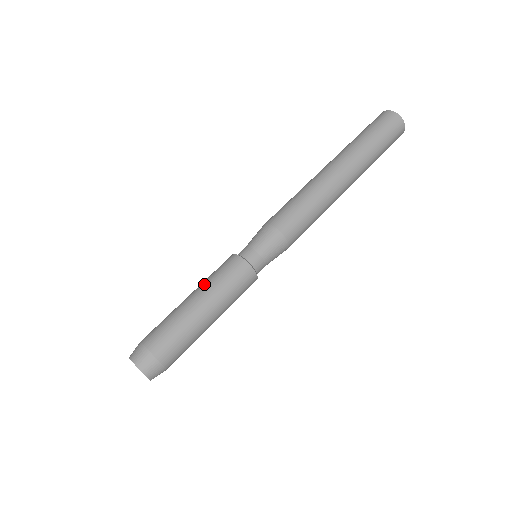
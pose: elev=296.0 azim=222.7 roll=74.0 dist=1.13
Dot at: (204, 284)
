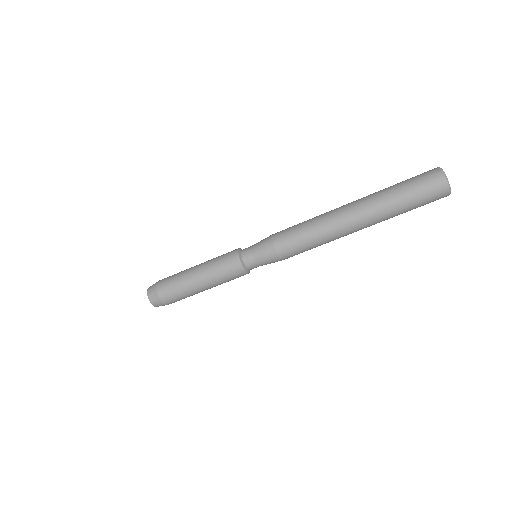
Dot at: (208, 263)
